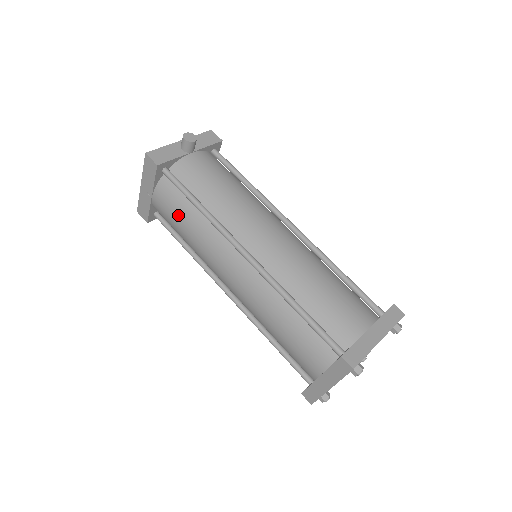
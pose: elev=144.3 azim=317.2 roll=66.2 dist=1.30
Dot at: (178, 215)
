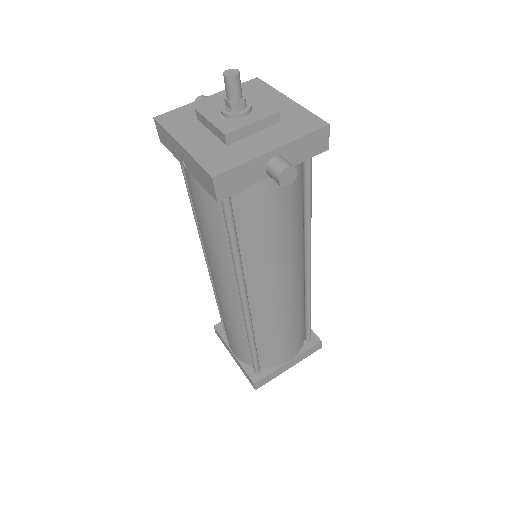
Dot at: (205, 218)
